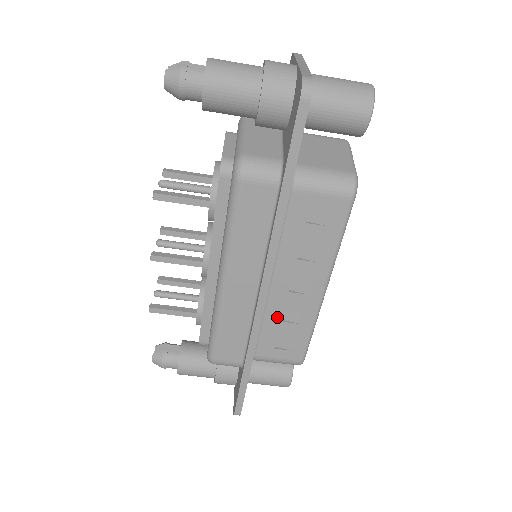
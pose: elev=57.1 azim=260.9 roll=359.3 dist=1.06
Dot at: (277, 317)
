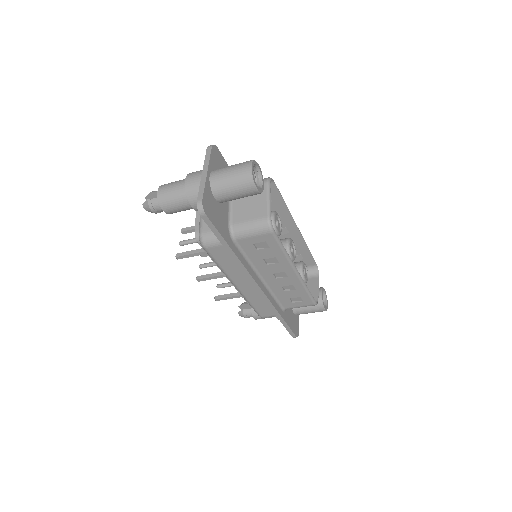
Dot at: (280, 290)
